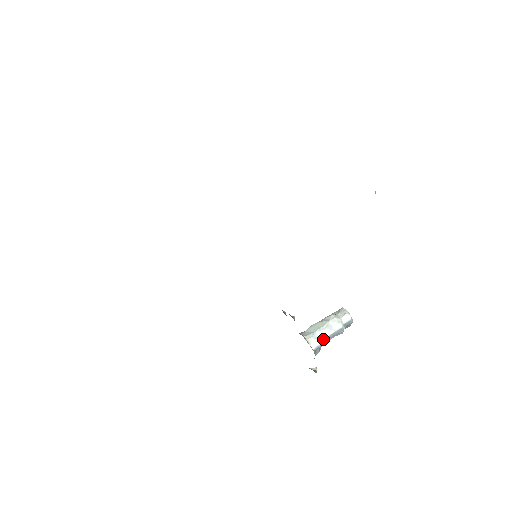
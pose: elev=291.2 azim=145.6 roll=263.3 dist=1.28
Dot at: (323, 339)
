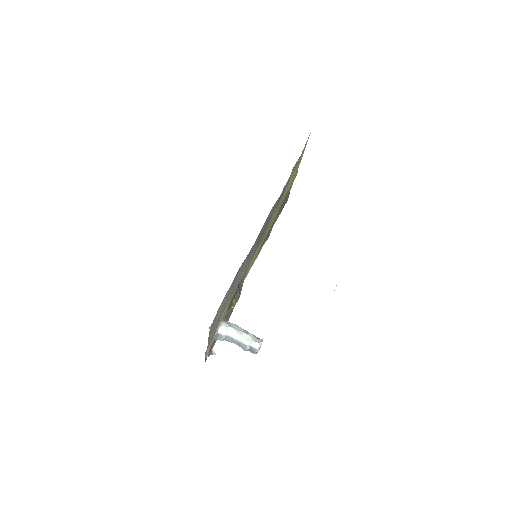
Dot at: (230, 336)
